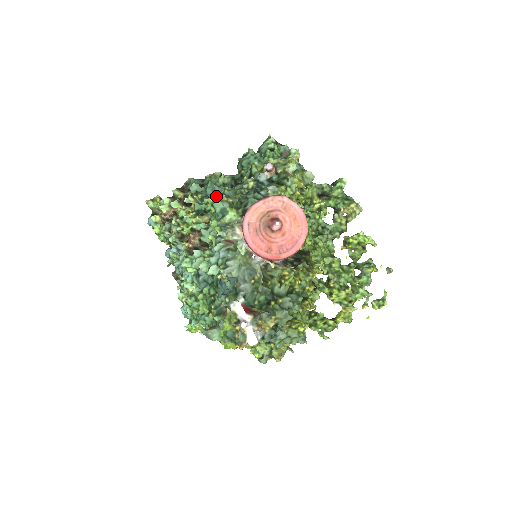
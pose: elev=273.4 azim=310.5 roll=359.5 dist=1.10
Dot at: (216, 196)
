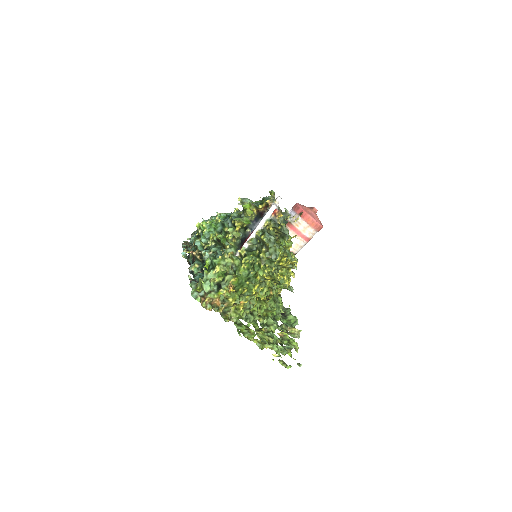
Dot at: occluded
